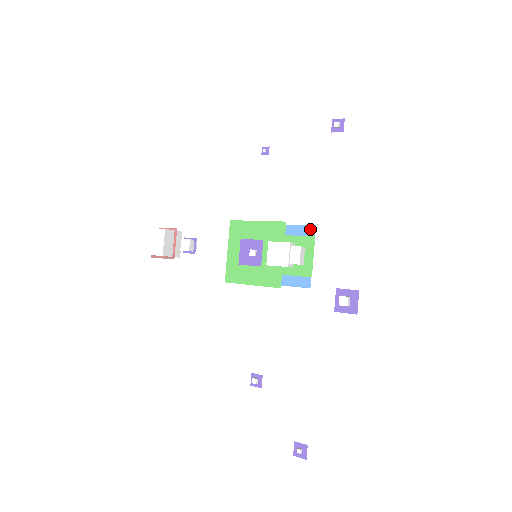
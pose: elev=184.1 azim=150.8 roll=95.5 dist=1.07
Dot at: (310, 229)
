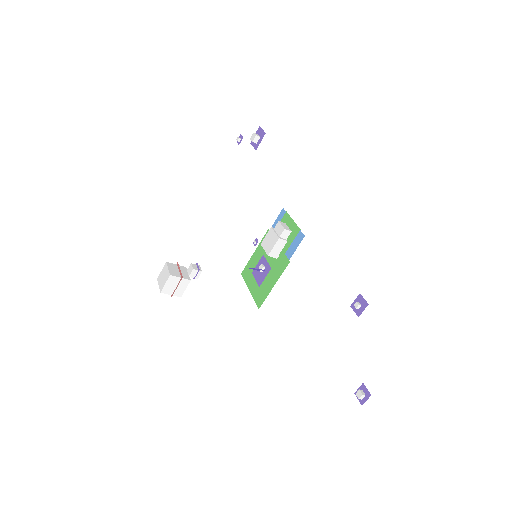
Dot at: (282, 213)
